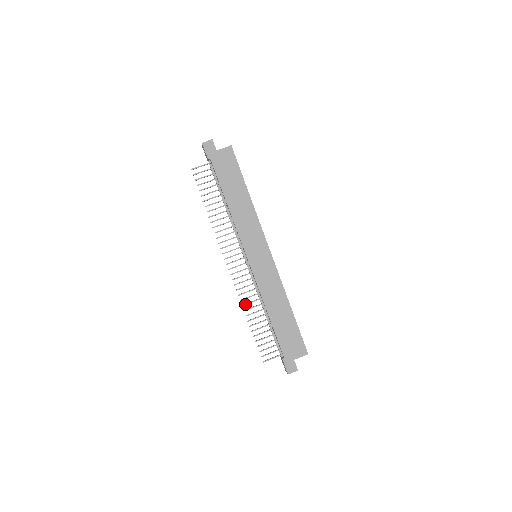
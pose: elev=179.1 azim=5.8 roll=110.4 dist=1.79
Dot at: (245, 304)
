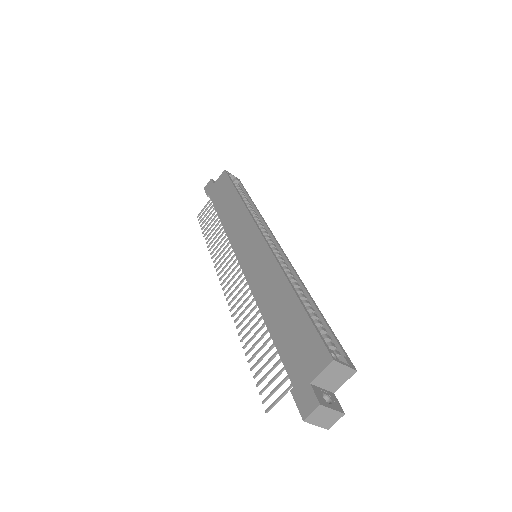
Dot at: (239, 323)
